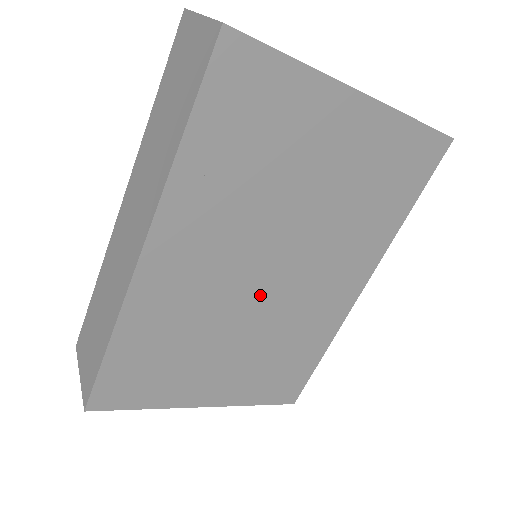
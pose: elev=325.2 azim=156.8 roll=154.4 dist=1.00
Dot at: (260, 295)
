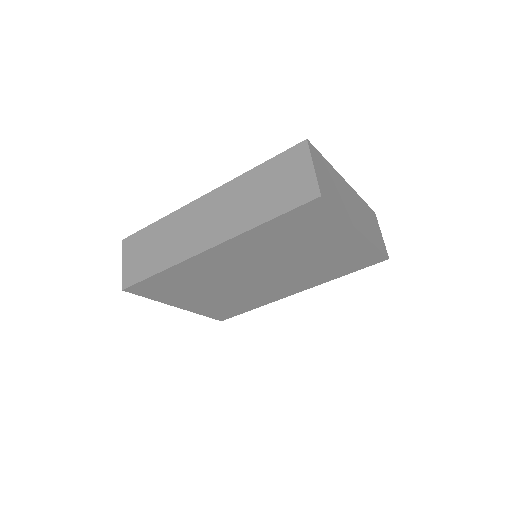
Dot at: (247, 279)
